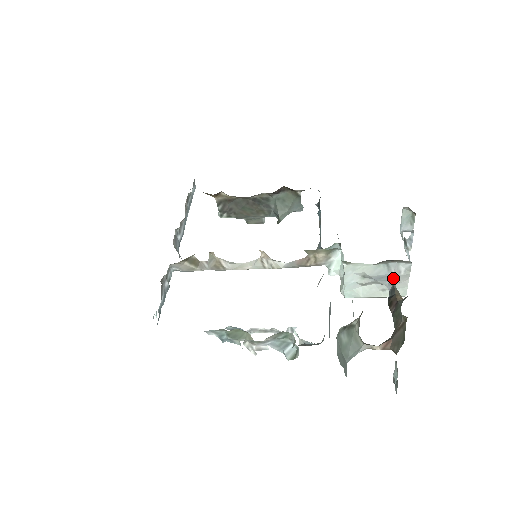
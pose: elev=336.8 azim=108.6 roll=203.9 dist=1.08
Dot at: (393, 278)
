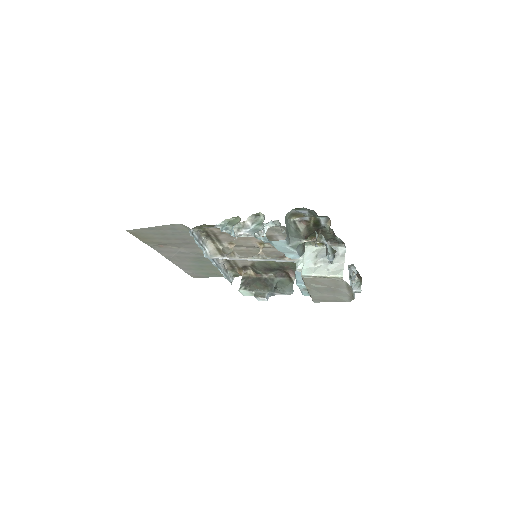
Dot at: occluded
